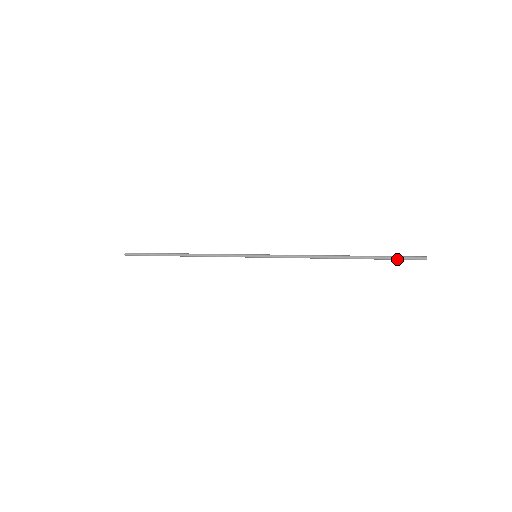
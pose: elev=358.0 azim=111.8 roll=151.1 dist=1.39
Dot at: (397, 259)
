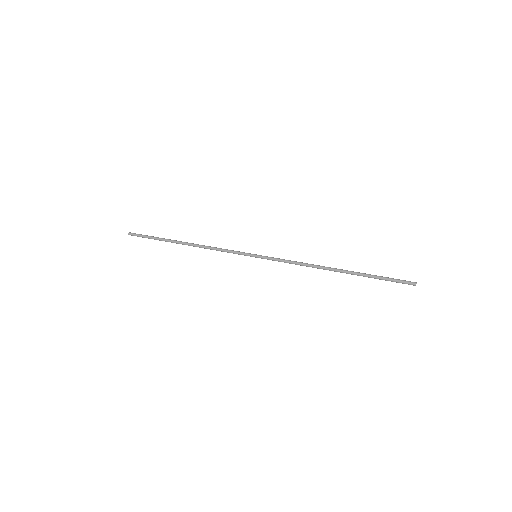
Dot at: (389, 280)
